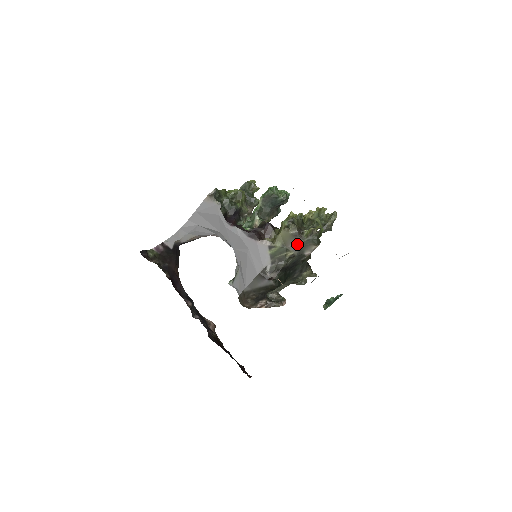
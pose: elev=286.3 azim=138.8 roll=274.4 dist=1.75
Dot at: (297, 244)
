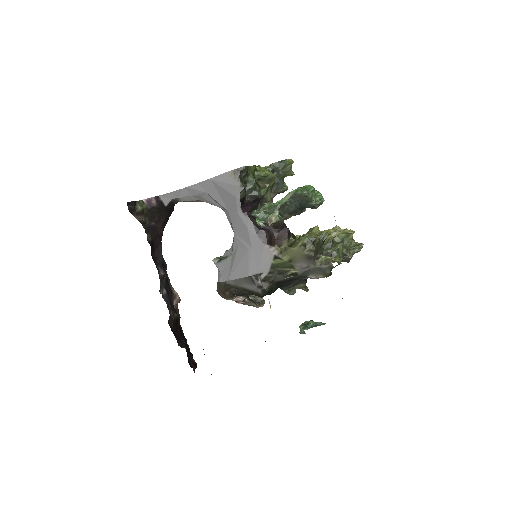
Dot at: (306, 266)
